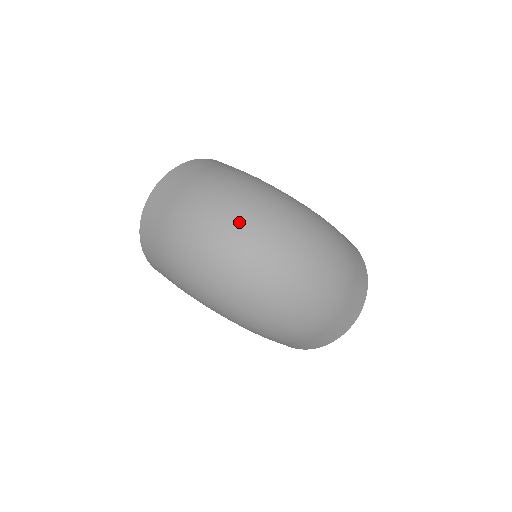
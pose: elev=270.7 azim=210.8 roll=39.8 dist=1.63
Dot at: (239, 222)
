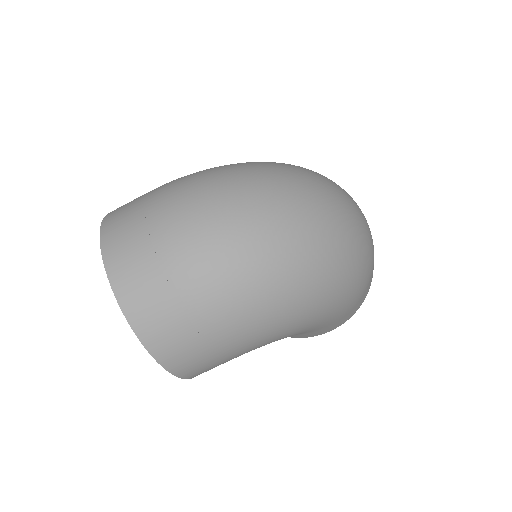
Dot at: (254, 188)
